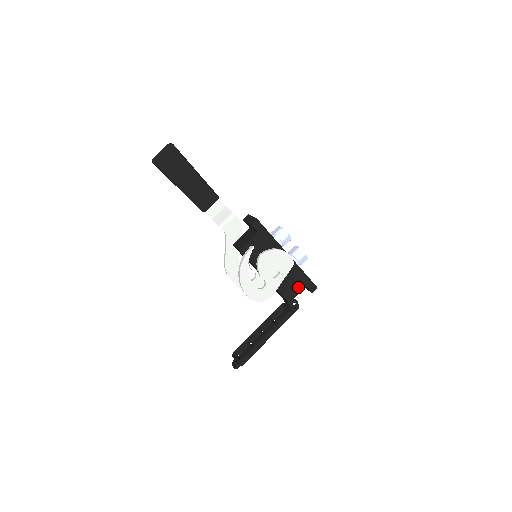
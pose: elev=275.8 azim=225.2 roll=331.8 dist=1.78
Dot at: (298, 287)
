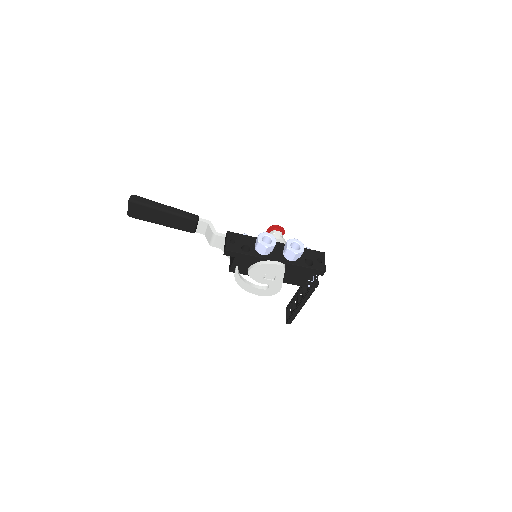
Dot at: (304, 276)
